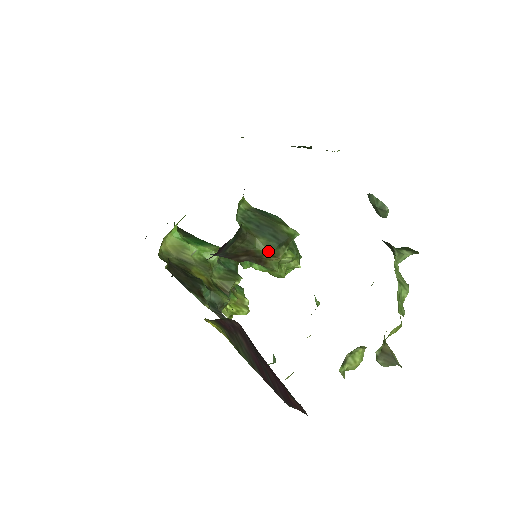
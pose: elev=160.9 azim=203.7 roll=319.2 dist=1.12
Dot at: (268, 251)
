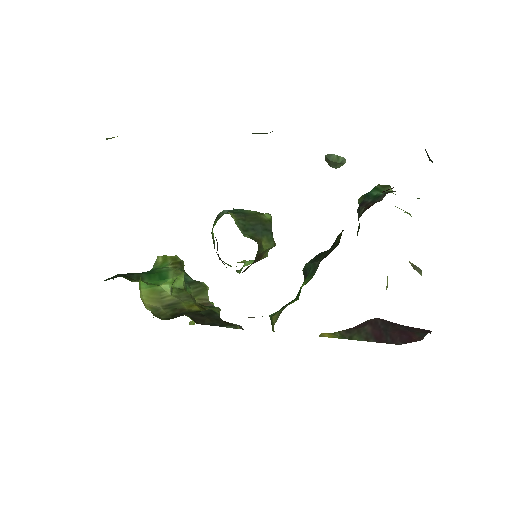
Dot at: (271, 246)
